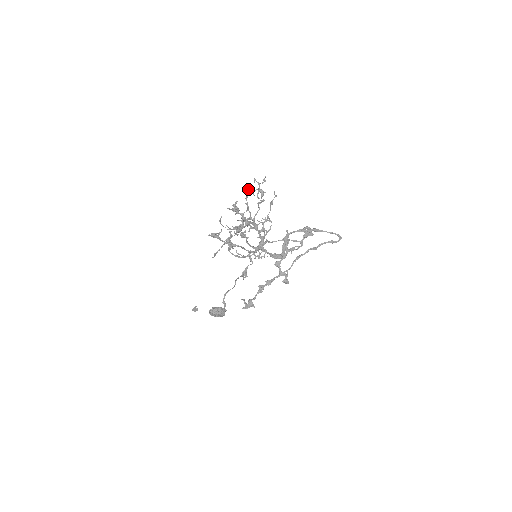
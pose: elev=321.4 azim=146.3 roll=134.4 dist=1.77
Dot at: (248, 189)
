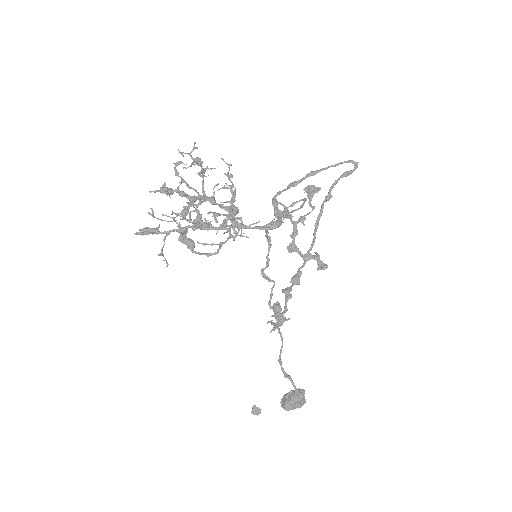
Dot at: (175, 164)
